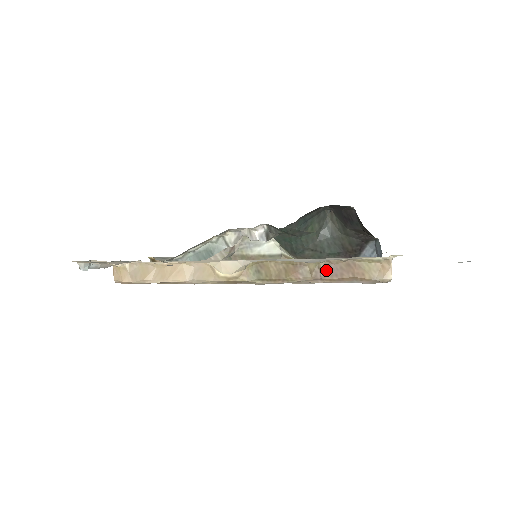
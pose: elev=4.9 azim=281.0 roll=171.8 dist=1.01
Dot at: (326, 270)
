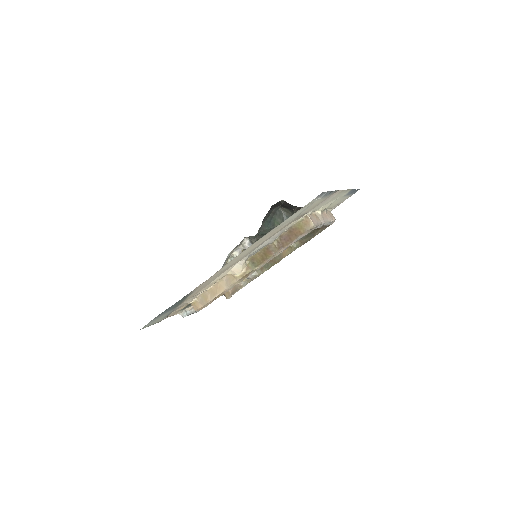
Dot at: (282, 241)
